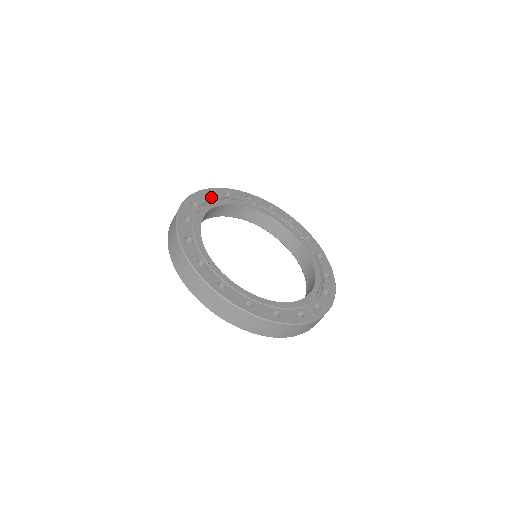
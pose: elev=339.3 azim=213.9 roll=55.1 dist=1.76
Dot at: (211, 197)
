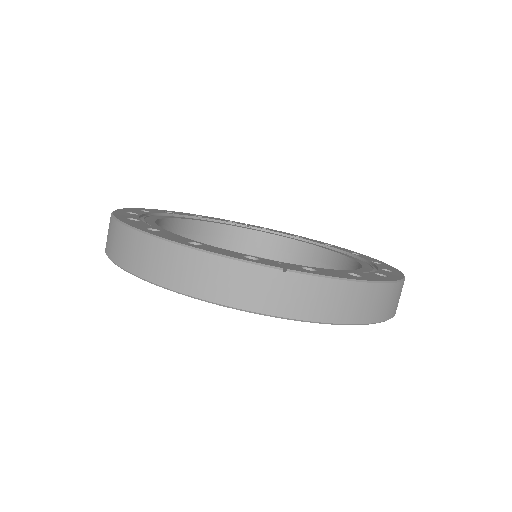
Dot at: occluded
